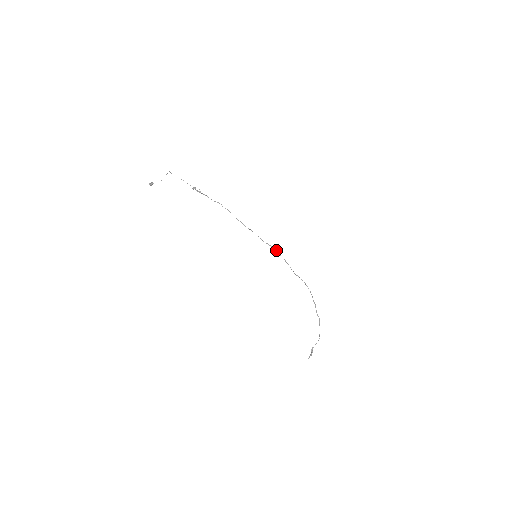
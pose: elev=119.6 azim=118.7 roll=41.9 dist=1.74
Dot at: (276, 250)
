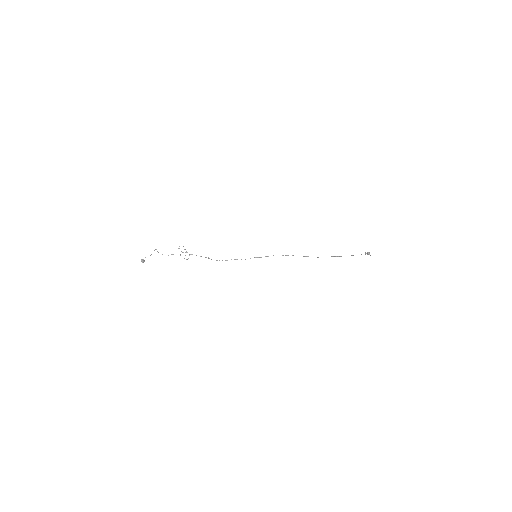
Dot at: occluded
